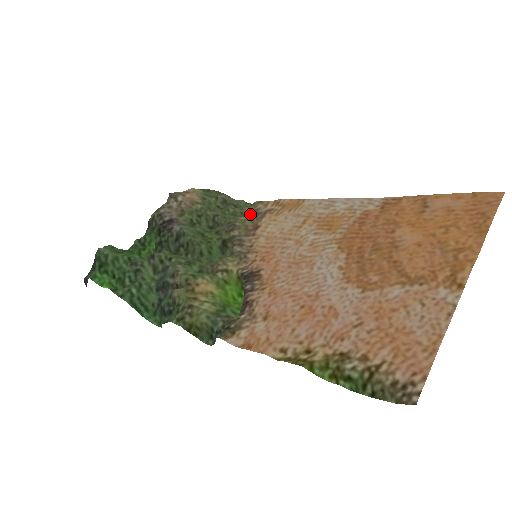
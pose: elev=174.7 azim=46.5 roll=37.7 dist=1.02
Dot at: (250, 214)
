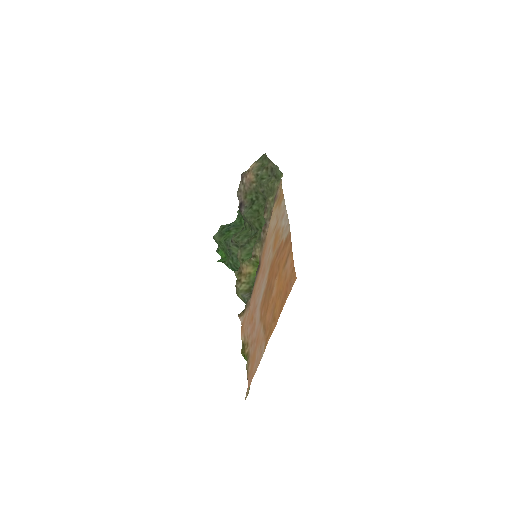
Dot at: (275, 193)
